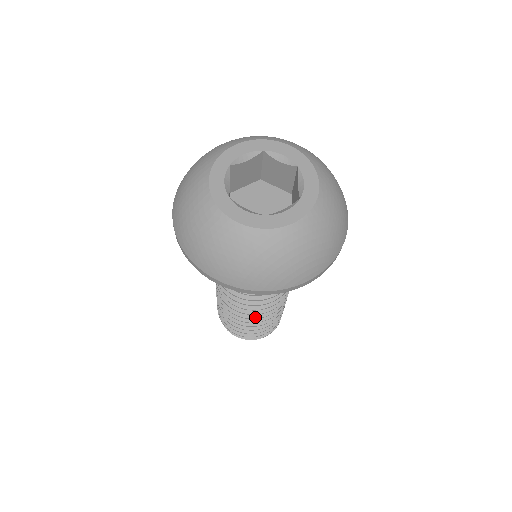
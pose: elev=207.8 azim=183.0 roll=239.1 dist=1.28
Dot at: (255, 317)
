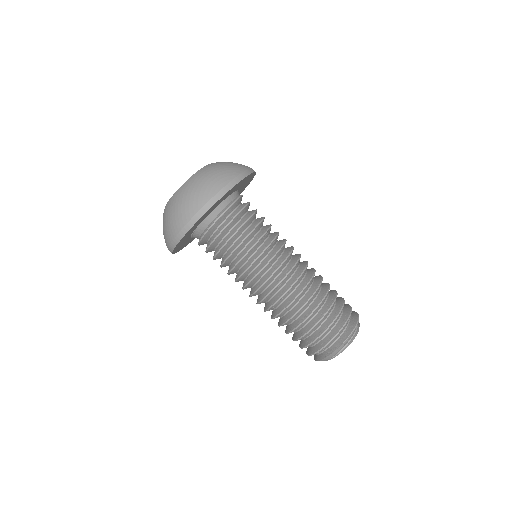
Dot at: (293, 298)
